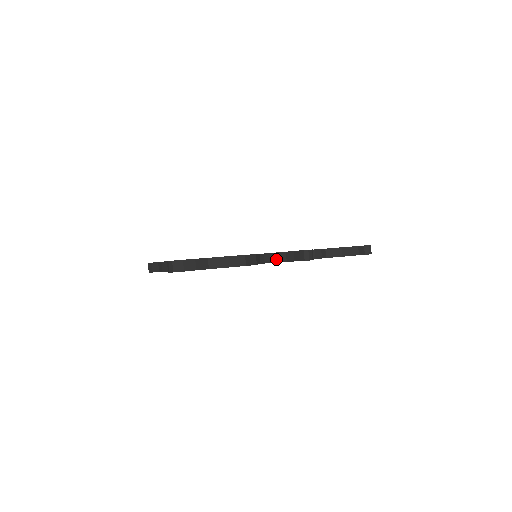
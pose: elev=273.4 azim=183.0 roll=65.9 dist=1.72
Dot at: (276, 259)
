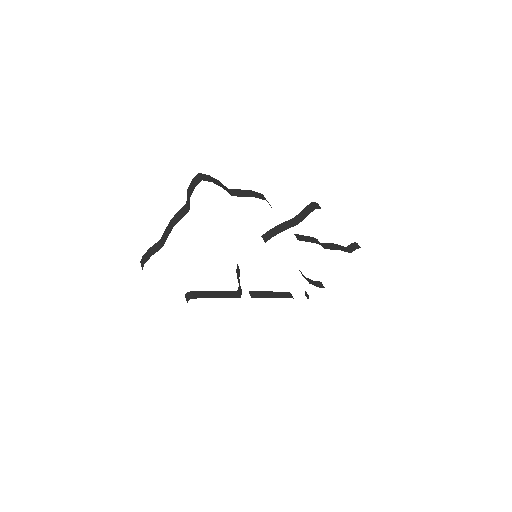
Dot at: (285, 227)
